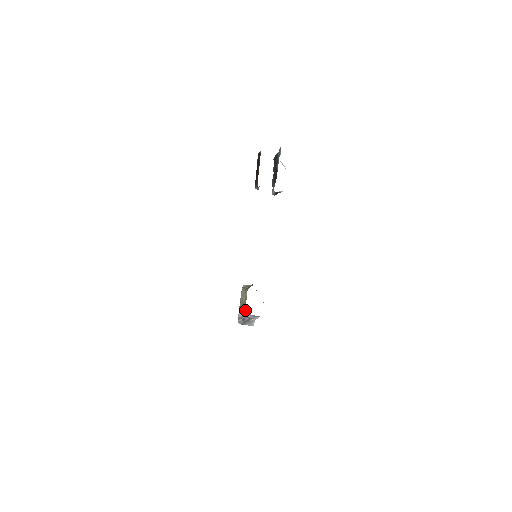
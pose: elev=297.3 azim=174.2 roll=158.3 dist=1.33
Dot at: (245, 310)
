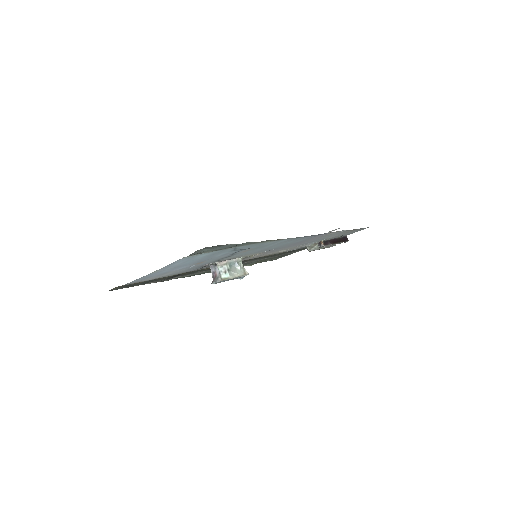
Dot at: occluded
